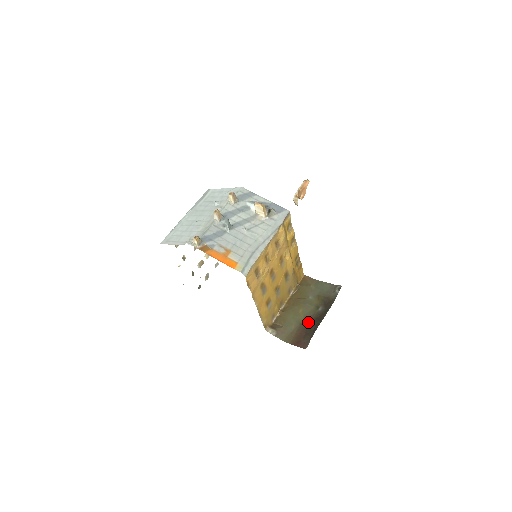
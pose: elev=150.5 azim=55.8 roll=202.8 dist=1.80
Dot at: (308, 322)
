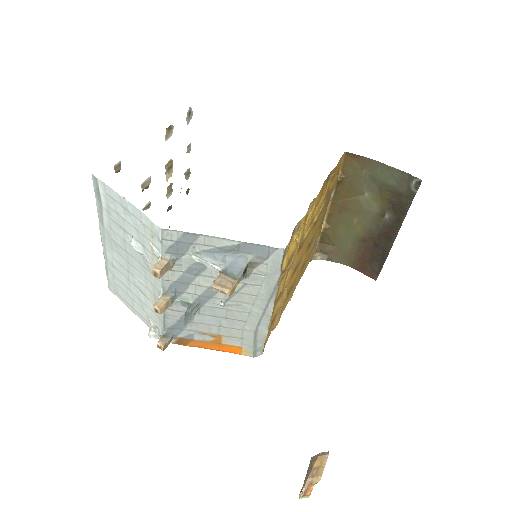
Dot at: (371, 239)
